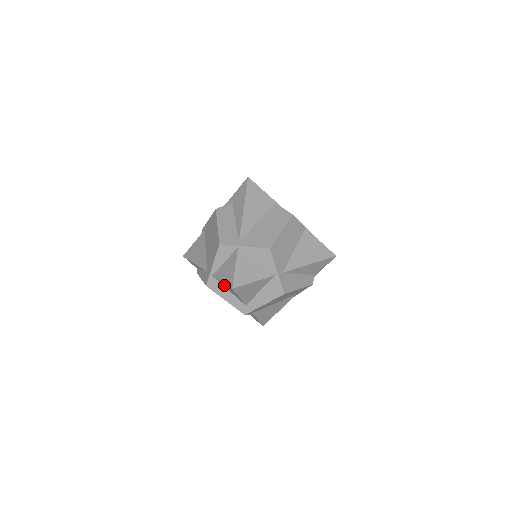
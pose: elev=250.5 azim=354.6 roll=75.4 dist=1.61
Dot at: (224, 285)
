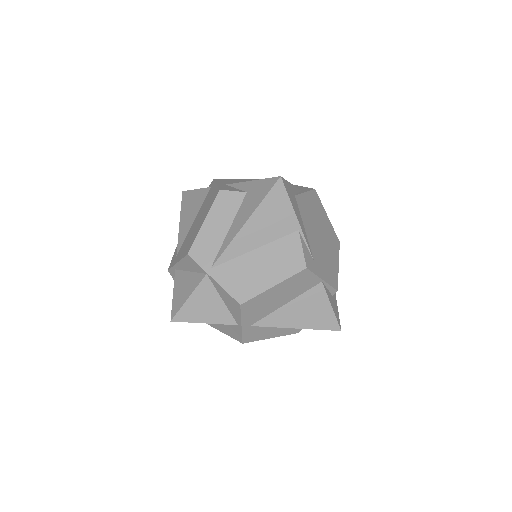
Dot at: occluded
